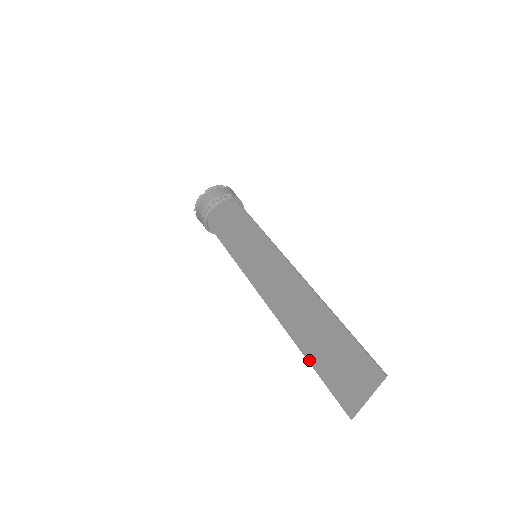
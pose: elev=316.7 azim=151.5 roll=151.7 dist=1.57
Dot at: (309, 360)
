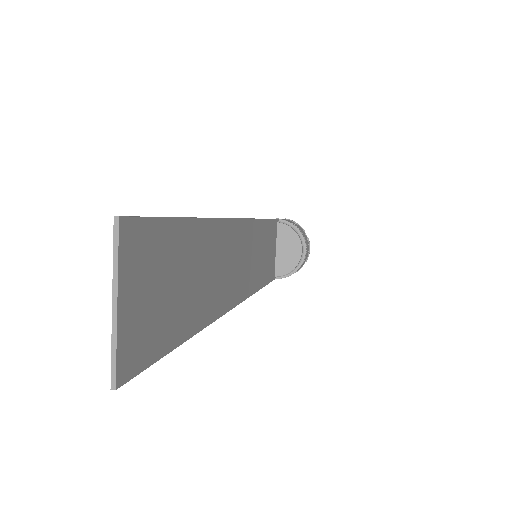
Dot at: (187, 332)
